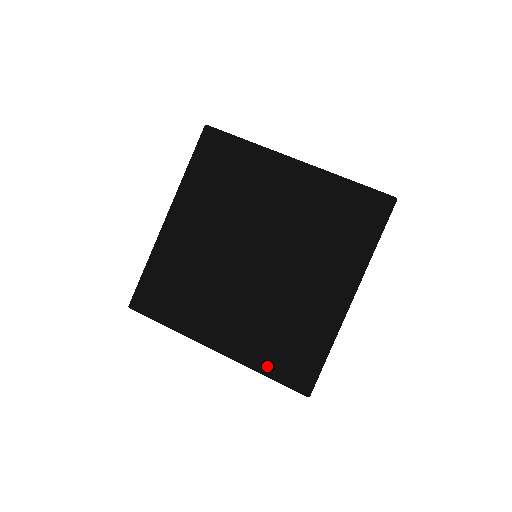
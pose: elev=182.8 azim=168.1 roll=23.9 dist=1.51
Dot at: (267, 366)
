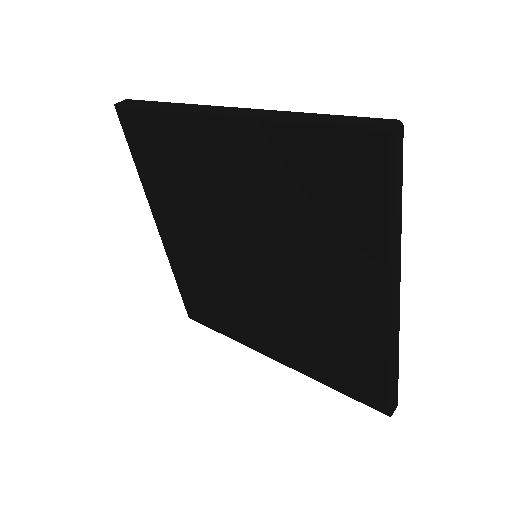
Dot at: (182, 282)
